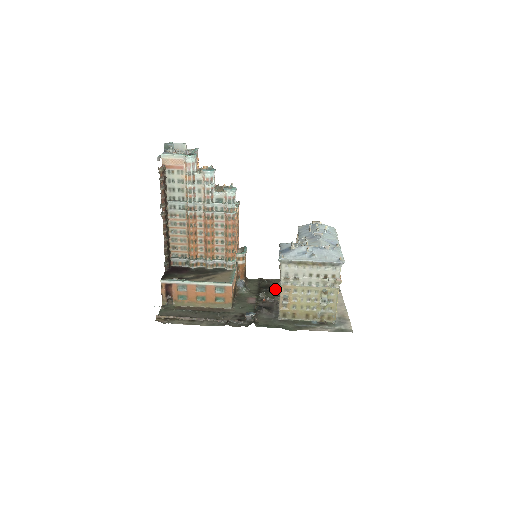
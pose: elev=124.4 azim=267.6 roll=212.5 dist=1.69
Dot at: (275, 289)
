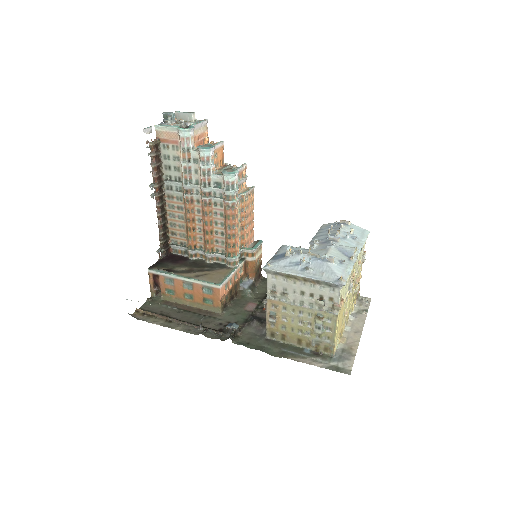
Dot at: occluded
